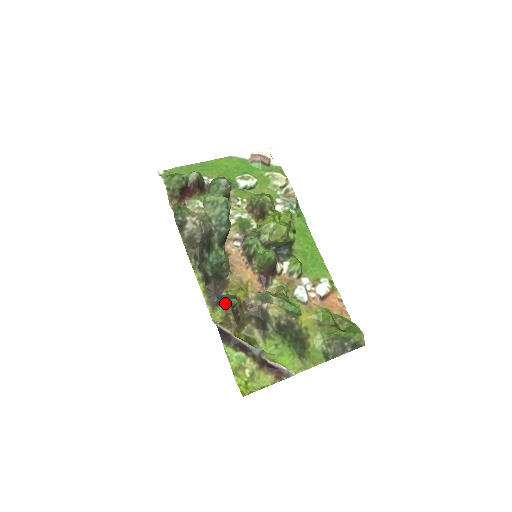
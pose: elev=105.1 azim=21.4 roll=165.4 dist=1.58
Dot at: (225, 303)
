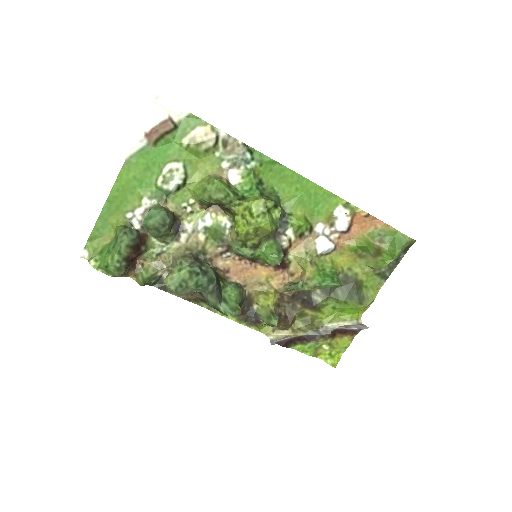
Dot at: (266, 323)
